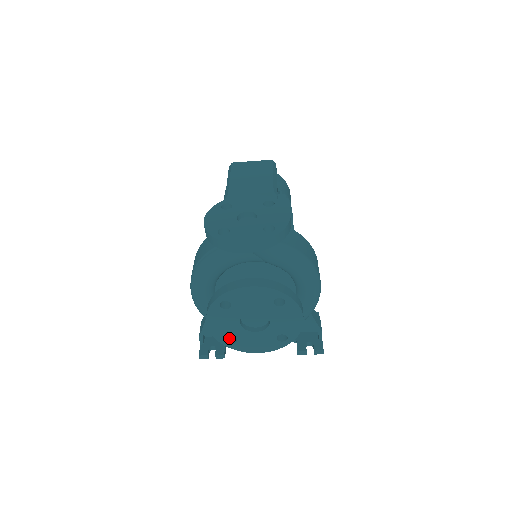
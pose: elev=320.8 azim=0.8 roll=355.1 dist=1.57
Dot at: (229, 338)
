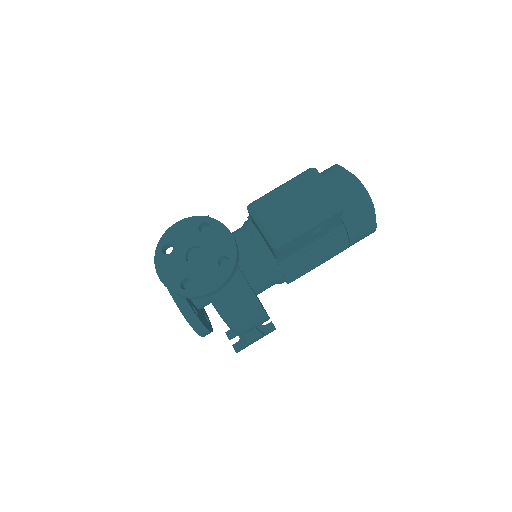
Dot at: occluded
